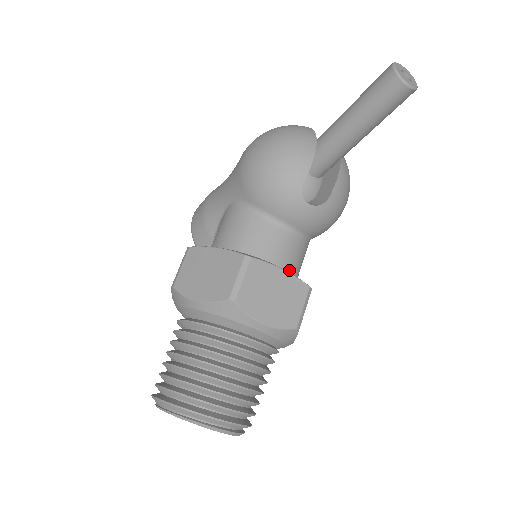
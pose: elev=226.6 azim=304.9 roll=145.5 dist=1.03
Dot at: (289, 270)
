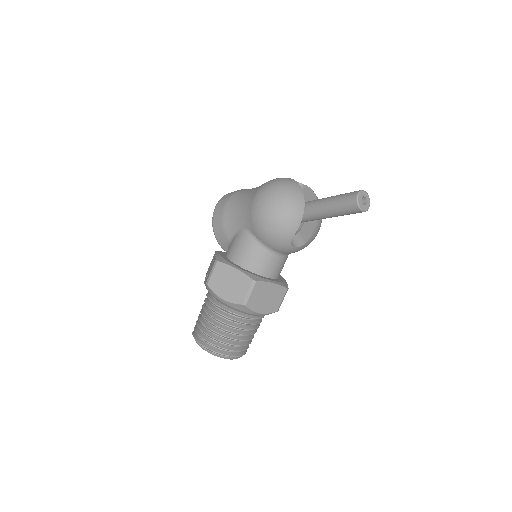
Dot at: (276, 276)
